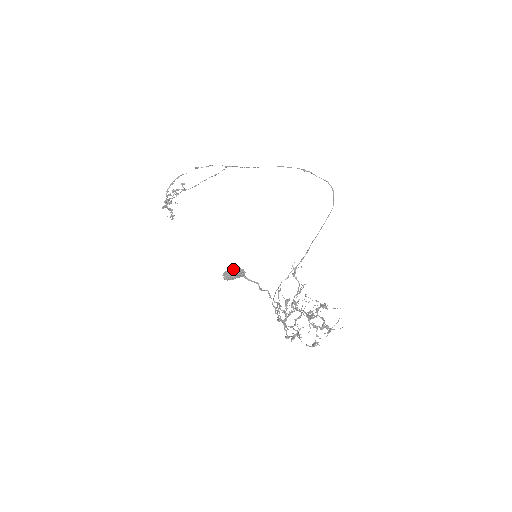
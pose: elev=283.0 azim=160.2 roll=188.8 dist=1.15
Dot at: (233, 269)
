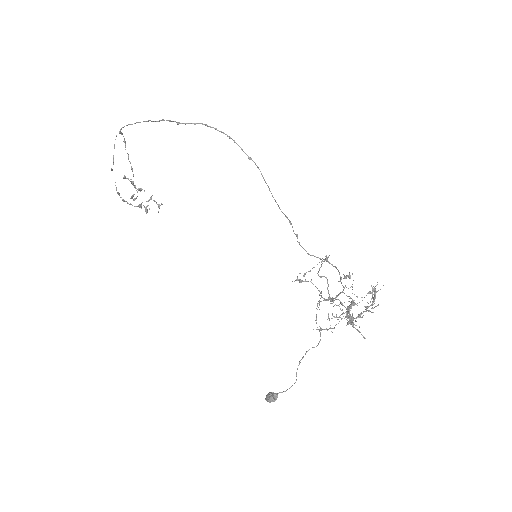
Dot at: (268, 401)
